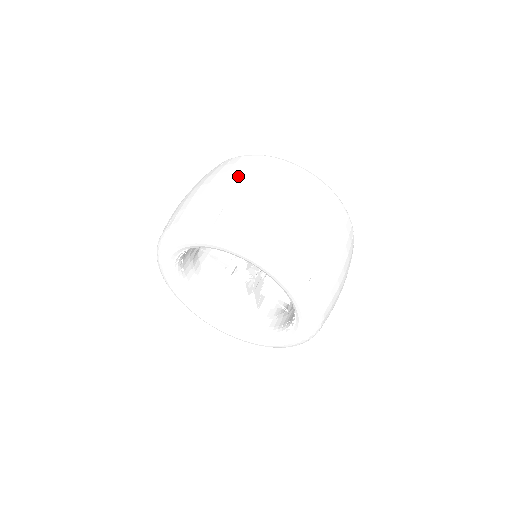
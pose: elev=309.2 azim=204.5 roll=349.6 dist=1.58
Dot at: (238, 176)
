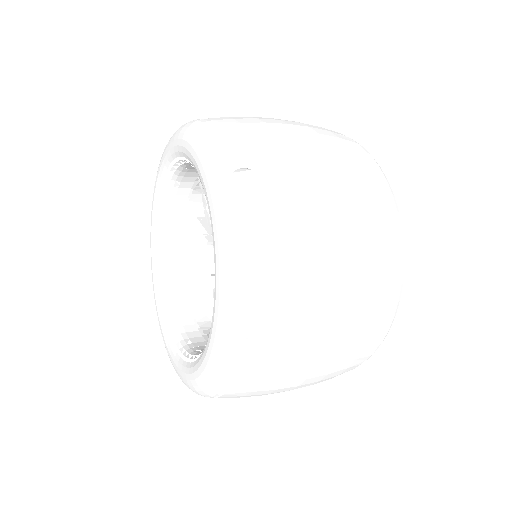
Dot at: occluded
